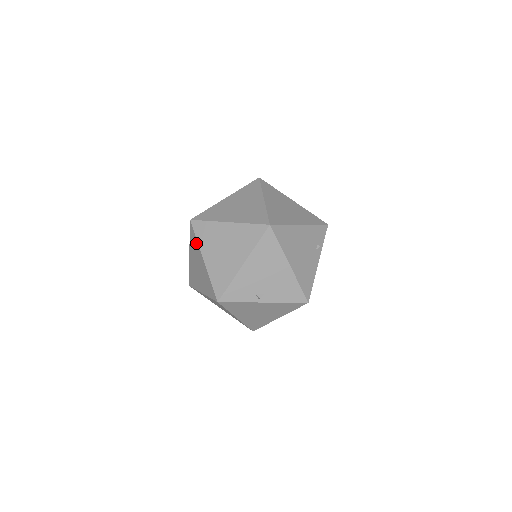
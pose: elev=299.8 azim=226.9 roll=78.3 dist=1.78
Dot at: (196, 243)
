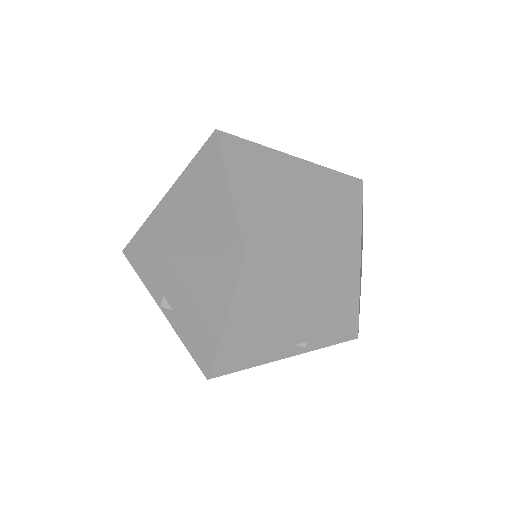
Dot at: (190, 163)
